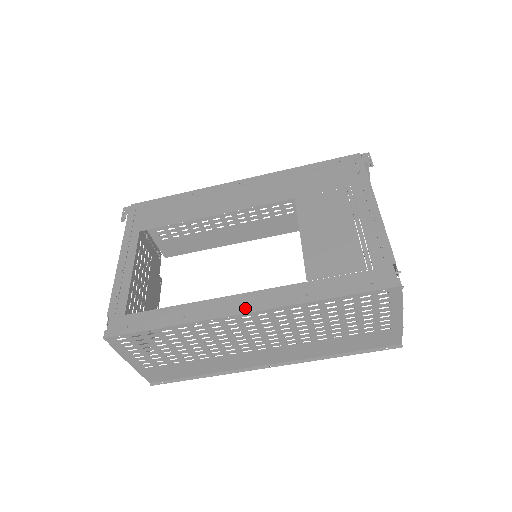
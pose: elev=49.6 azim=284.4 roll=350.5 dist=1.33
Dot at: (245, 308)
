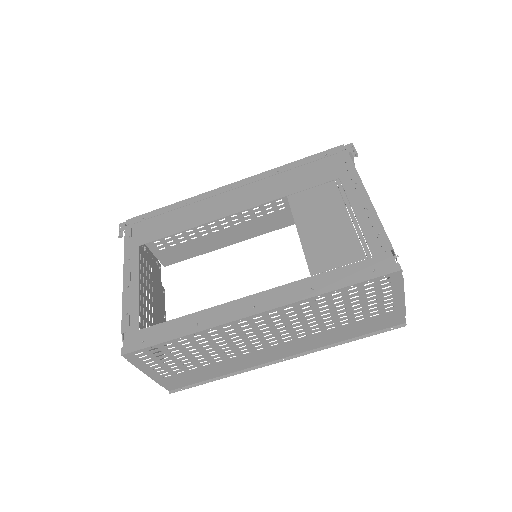
Dot at: (255, 309)
